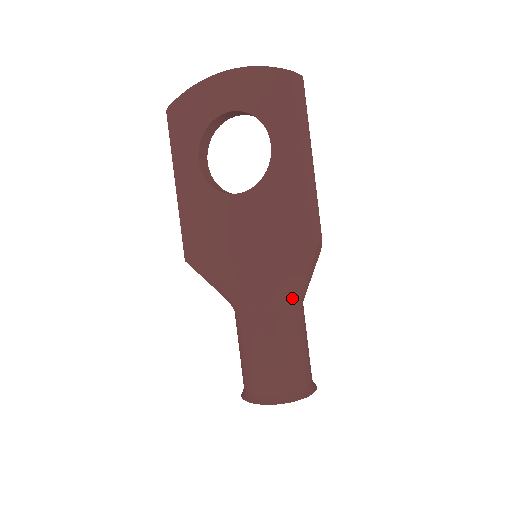
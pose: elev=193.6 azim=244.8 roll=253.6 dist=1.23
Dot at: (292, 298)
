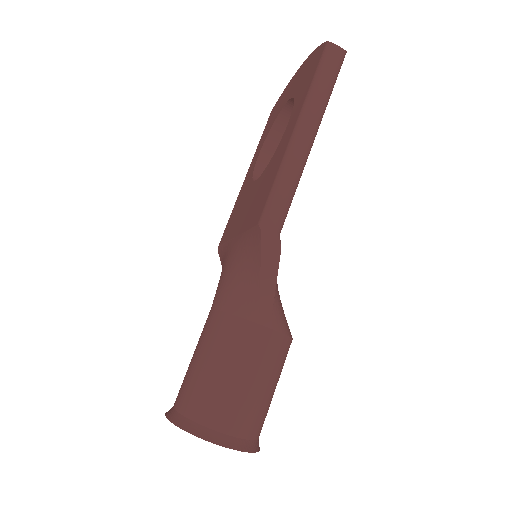
Dot at: (245, 304)
